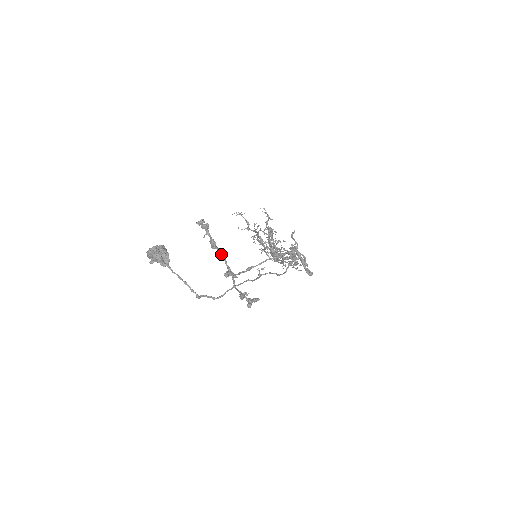
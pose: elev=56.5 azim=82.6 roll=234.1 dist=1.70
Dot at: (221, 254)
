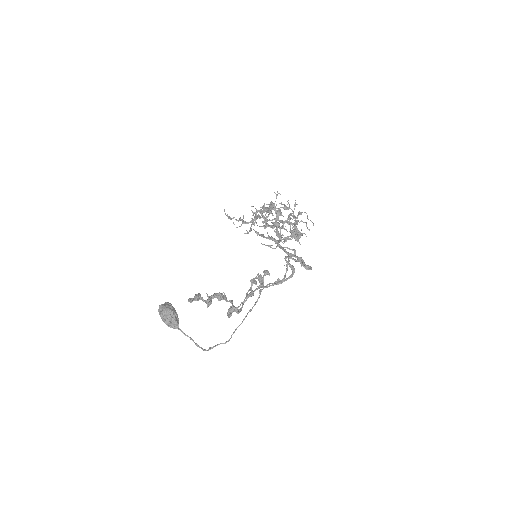
Dot at: occluded
